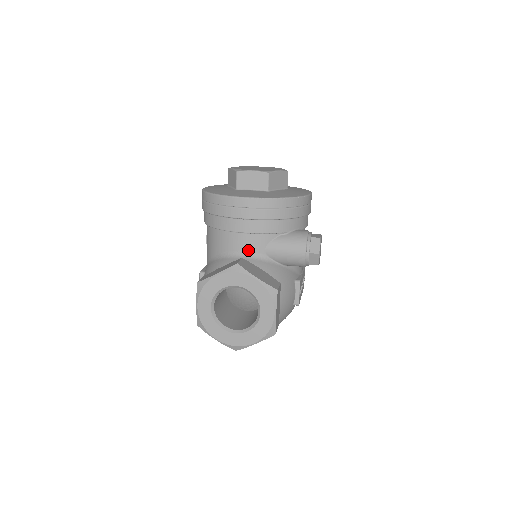
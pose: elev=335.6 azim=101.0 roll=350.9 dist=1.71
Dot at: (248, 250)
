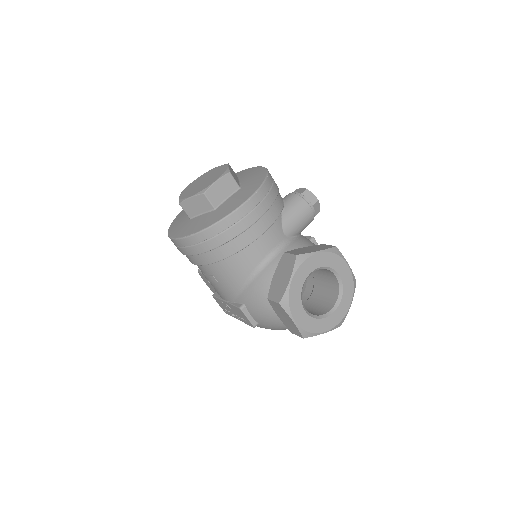
Dot at: (274, 246)
